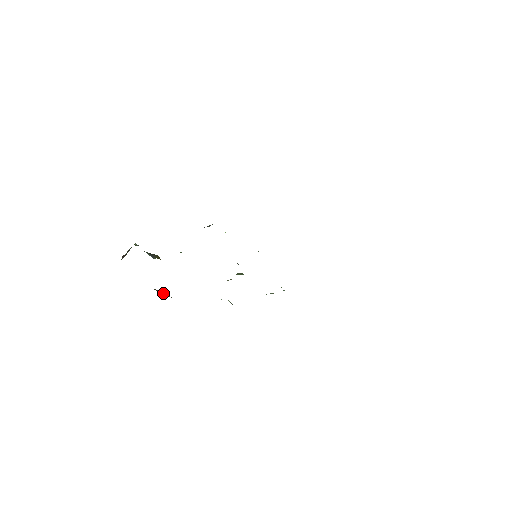
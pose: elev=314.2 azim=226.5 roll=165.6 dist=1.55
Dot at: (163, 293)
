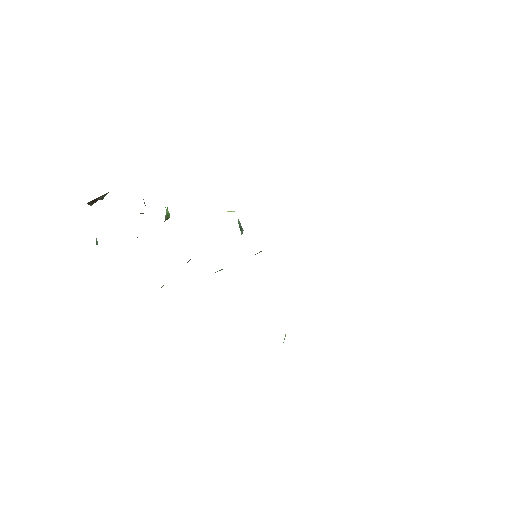
Dot at: occluded
